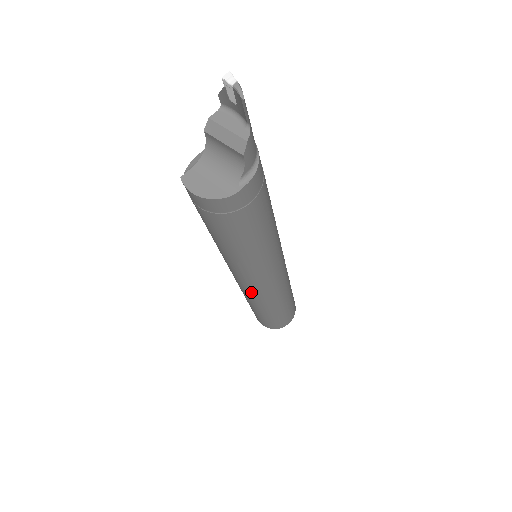
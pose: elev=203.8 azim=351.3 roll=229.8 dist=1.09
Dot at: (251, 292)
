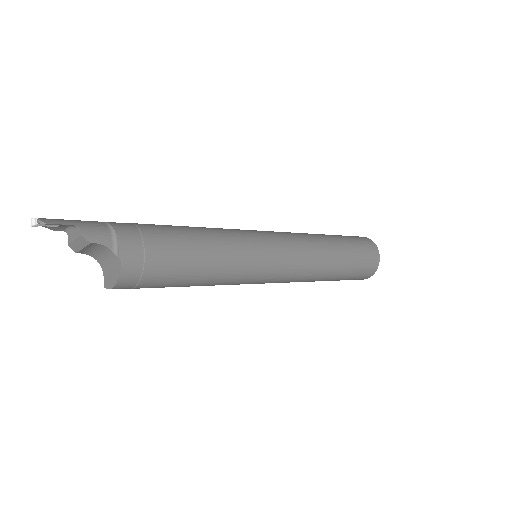
Dot at: (287, 279)
